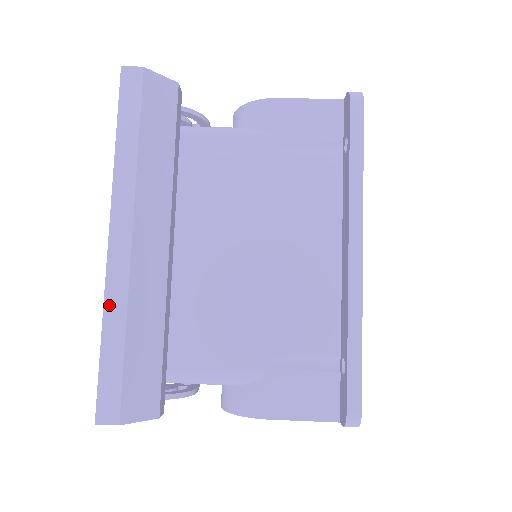
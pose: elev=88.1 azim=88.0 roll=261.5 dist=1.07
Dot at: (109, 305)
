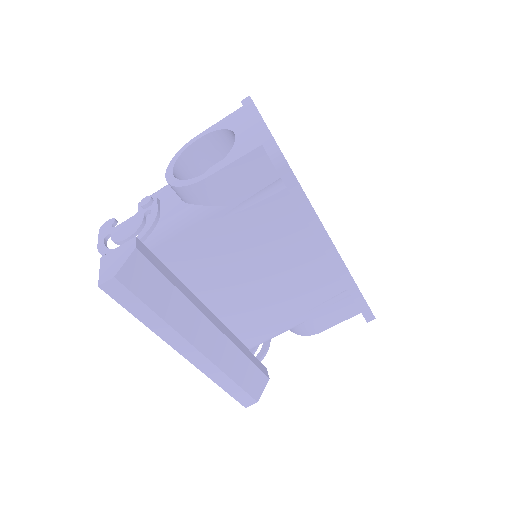
Dot at: (213, 377)
